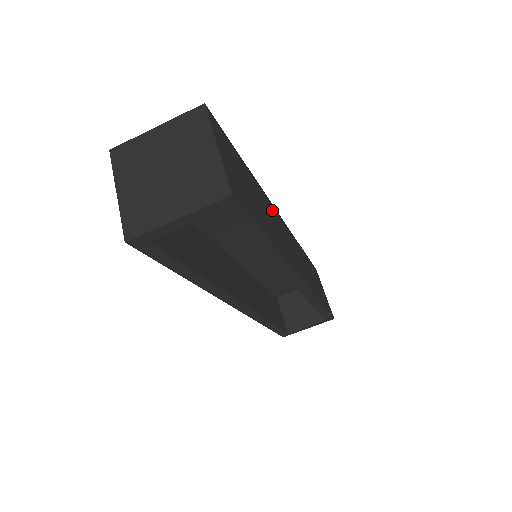
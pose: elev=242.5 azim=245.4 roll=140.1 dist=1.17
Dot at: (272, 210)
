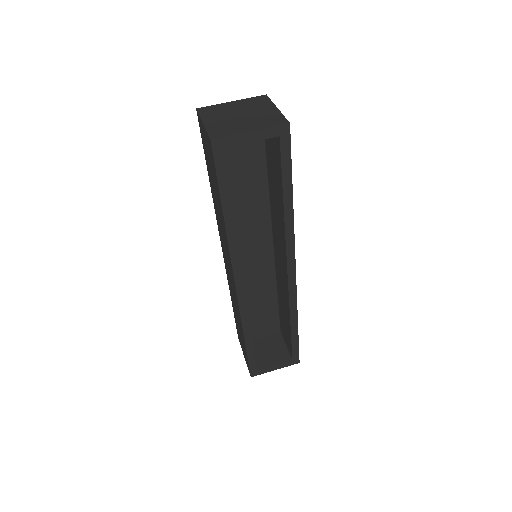
Dot at: occluded
